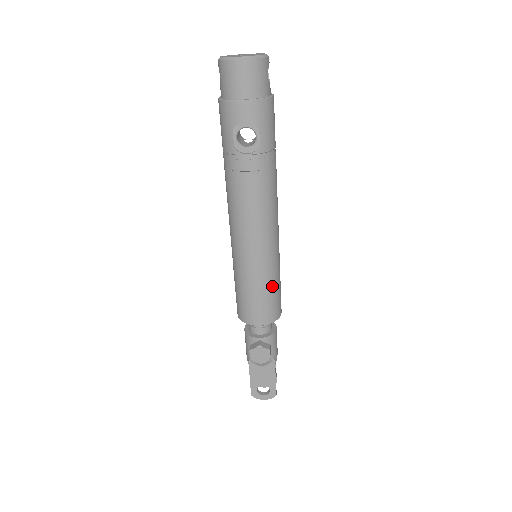
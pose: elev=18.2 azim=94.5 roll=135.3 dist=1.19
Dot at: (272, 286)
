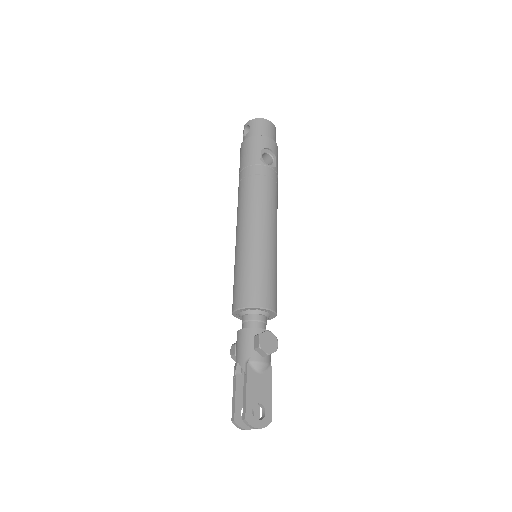
Dot at: (276, 275)
